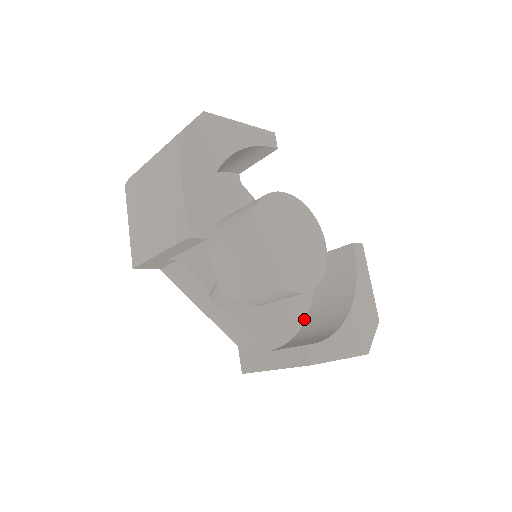
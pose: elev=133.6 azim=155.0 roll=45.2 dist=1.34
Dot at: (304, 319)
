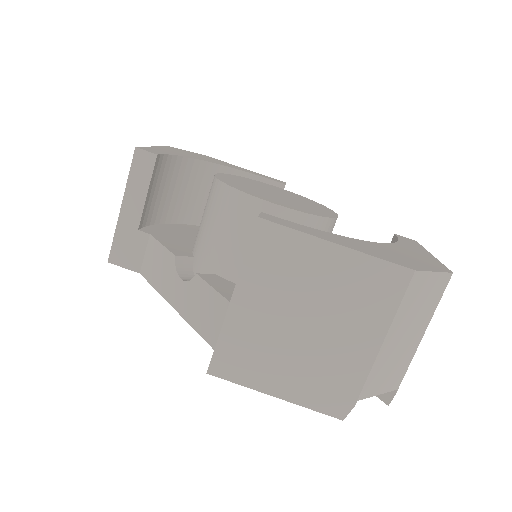
Dot at: occluded
